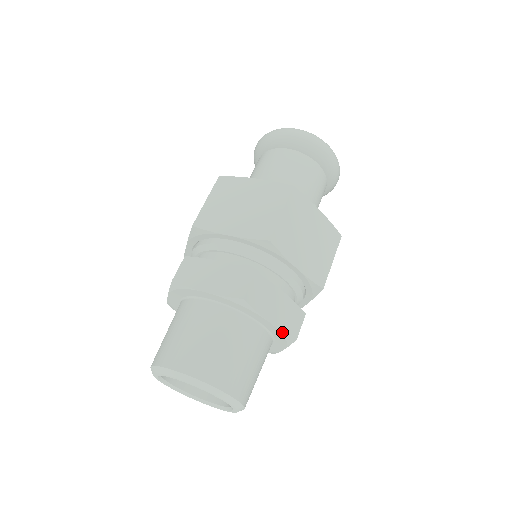
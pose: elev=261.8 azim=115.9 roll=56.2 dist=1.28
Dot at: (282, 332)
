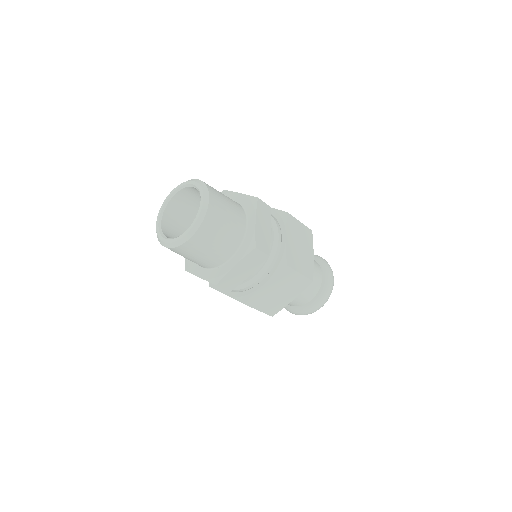
Dot at: (254, 234)
